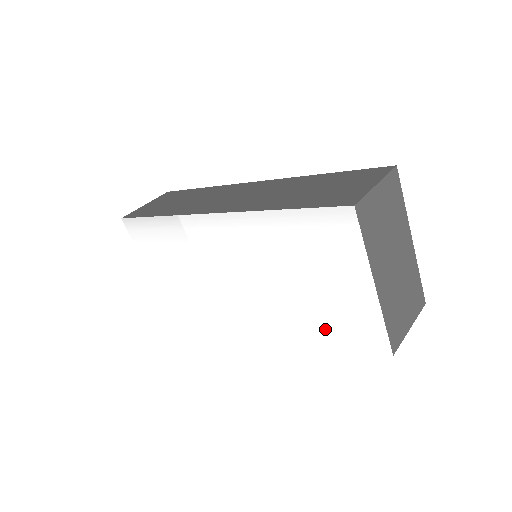
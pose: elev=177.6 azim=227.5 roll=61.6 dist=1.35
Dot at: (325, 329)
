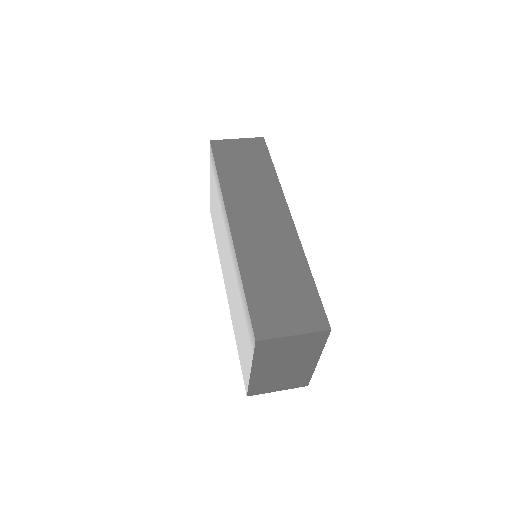
Dot at: (238, 343)
